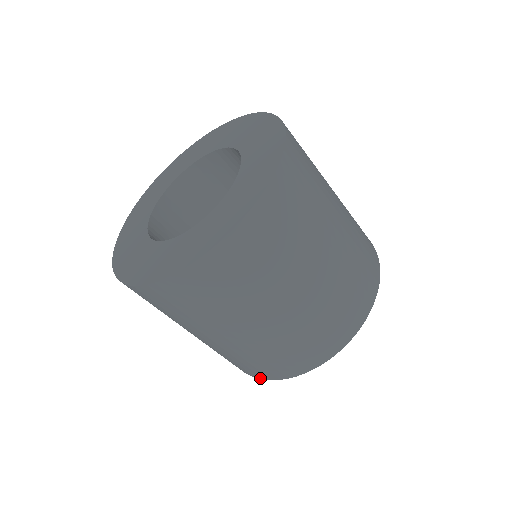
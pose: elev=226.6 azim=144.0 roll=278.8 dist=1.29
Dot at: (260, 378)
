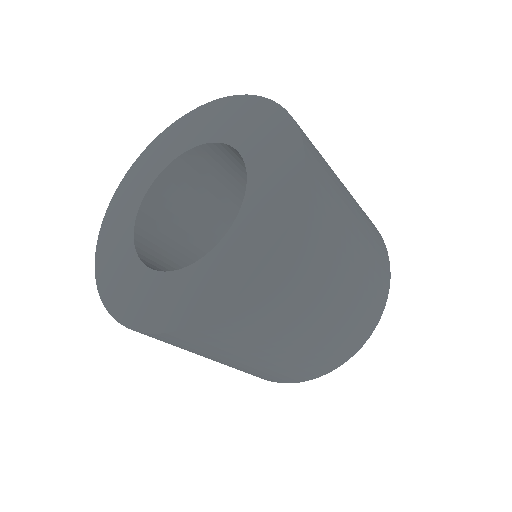
Dot at: (314, 378)
